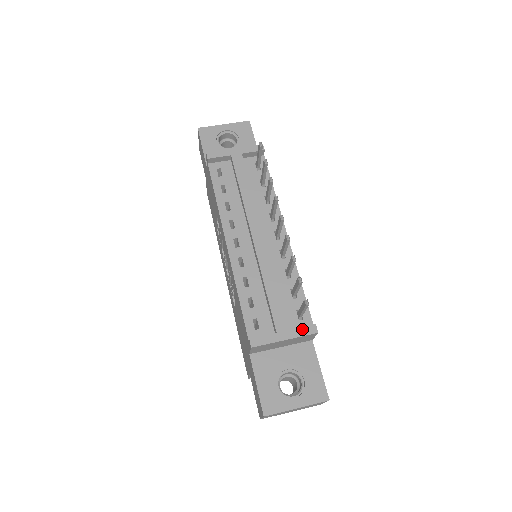
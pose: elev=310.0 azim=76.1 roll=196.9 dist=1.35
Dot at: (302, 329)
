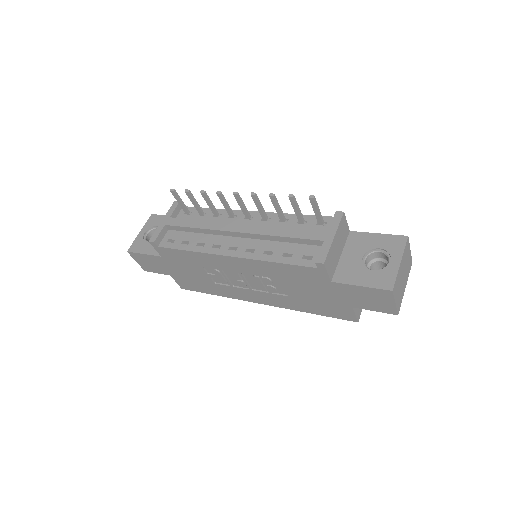
Dot at: (333, 222)
